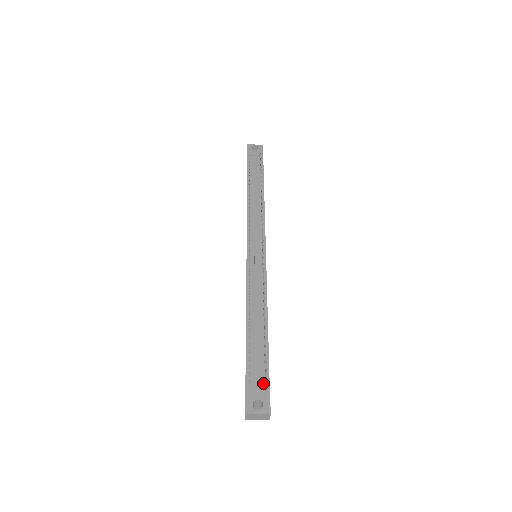
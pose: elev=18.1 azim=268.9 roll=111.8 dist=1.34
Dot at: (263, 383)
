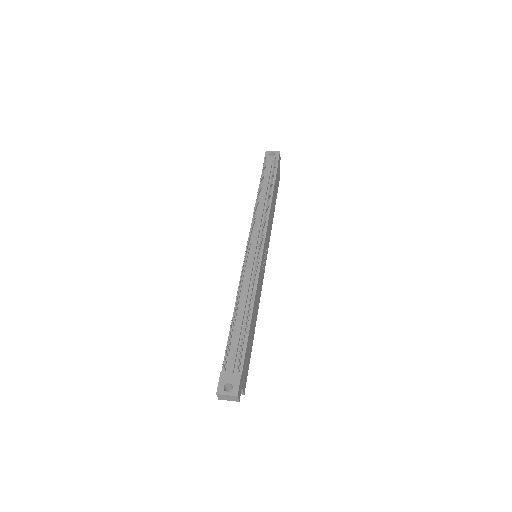
Dot at: (237, 369)
